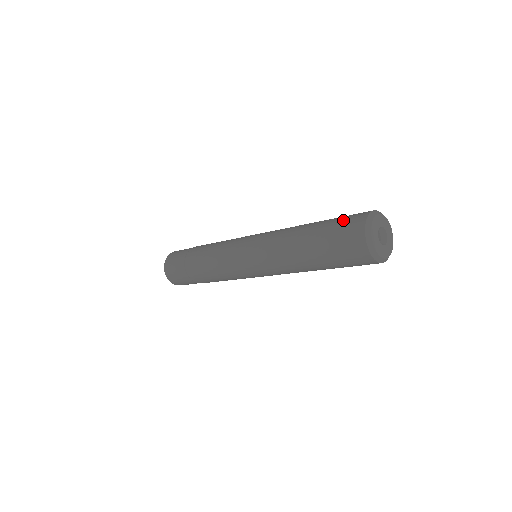
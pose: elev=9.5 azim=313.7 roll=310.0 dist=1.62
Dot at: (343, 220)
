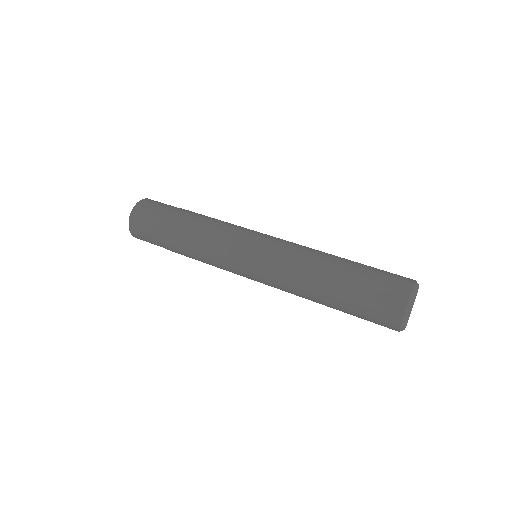
Dot at: (380, 289)
